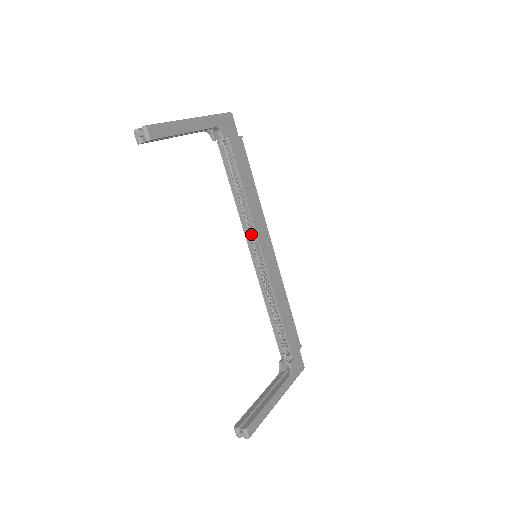
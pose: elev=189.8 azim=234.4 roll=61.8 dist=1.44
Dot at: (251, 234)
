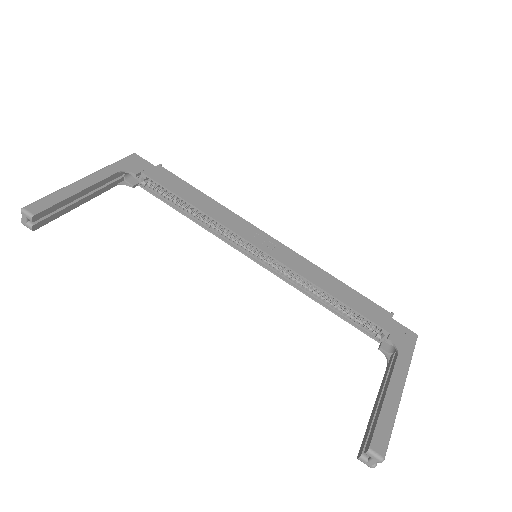
Dot at: (237, 241)
